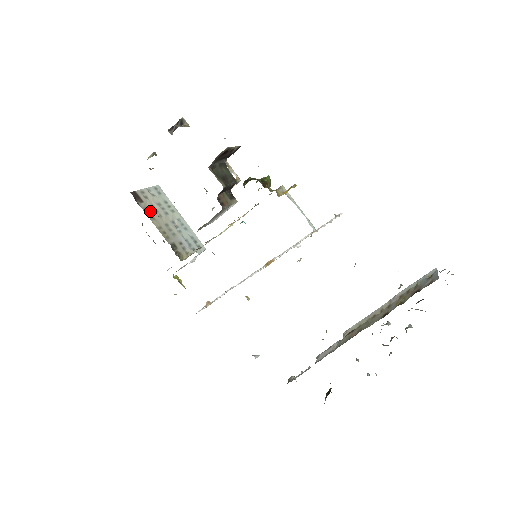
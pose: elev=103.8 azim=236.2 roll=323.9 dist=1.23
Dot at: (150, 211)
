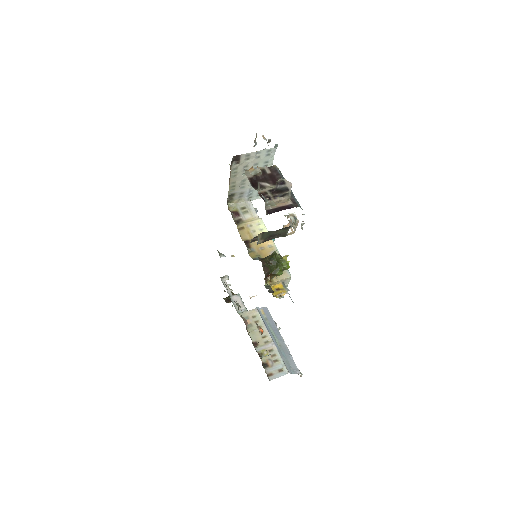
Dot at: (238, 170)
